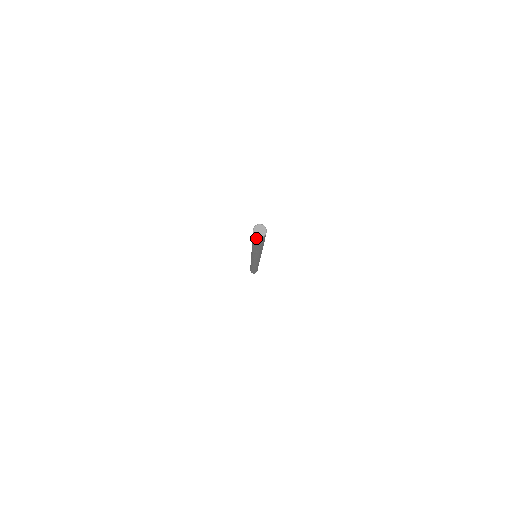
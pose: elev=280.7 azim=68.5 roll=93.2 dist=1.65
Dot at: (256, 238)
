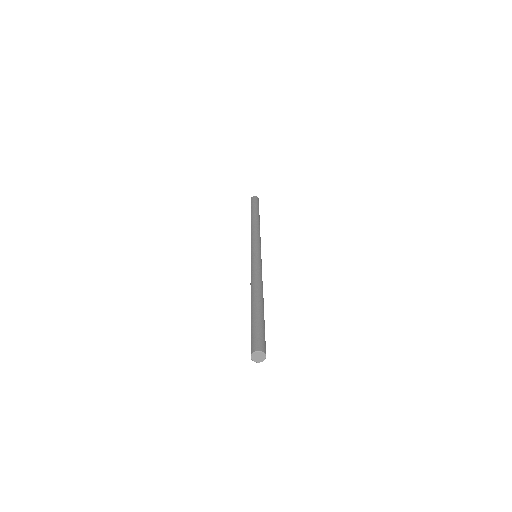
Dot at: occluded
